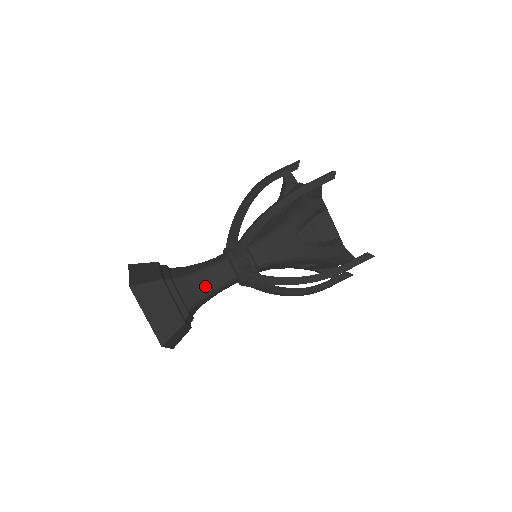
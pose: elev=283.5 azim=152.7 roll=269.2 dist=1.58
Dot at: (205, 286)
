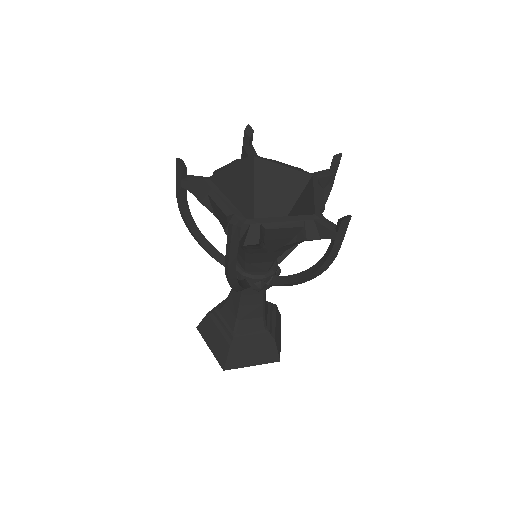
Dot at: (255, 311)
